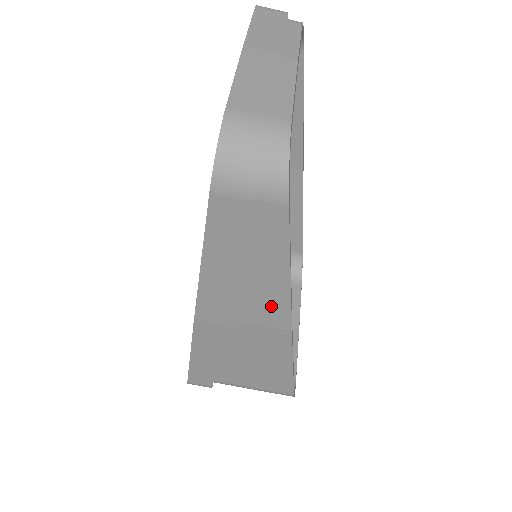
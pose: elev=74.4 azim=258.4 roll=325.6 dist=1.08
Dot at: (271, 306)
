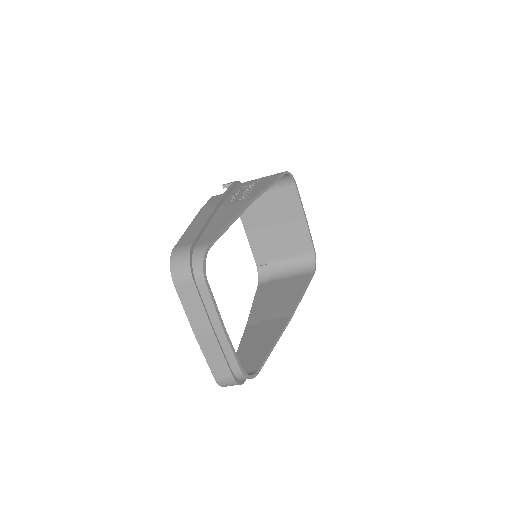
Dot at: occluded
